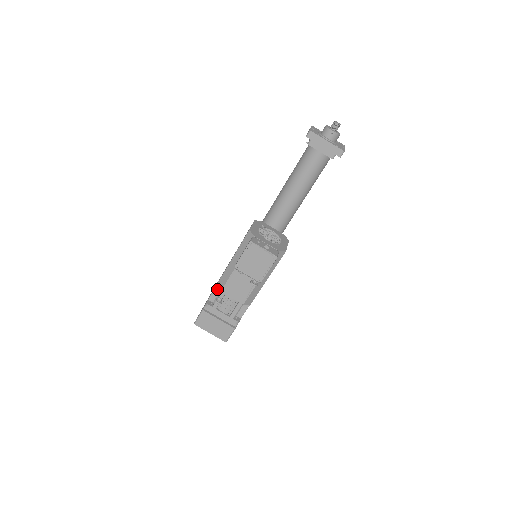
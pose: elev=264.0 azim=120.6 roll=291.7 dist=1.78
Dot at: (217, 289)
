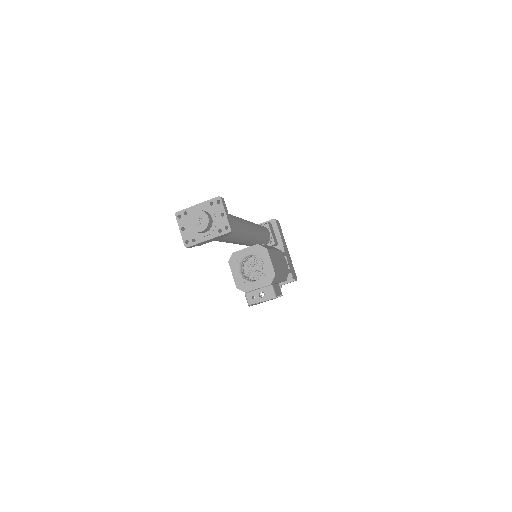
Dot at: occluded
